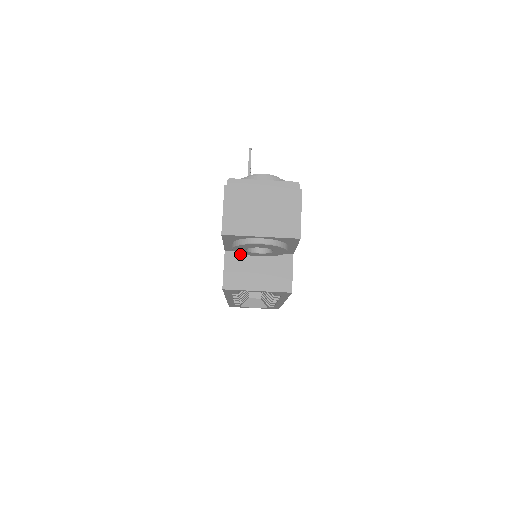
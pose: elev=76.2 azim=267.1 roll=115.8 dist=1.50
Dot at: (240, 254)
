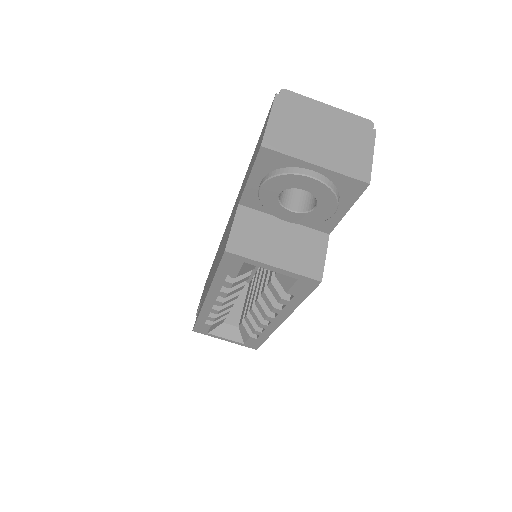
Dot at: (259, 214)
